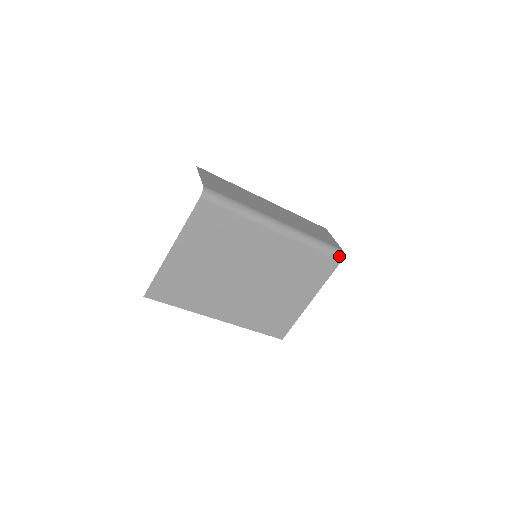
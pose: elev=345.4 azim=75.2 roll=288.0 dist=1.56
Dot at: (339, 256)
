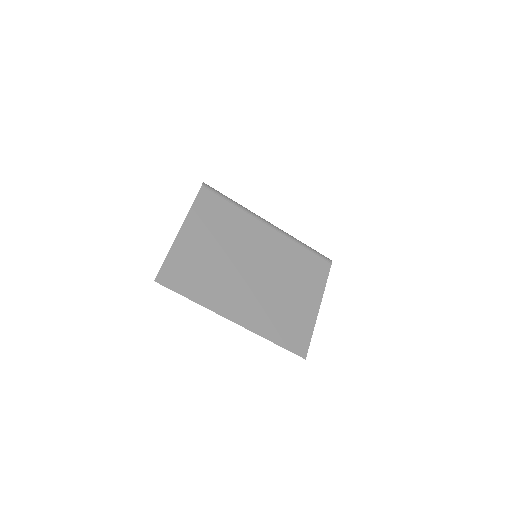
Dot at: (328, 259)
